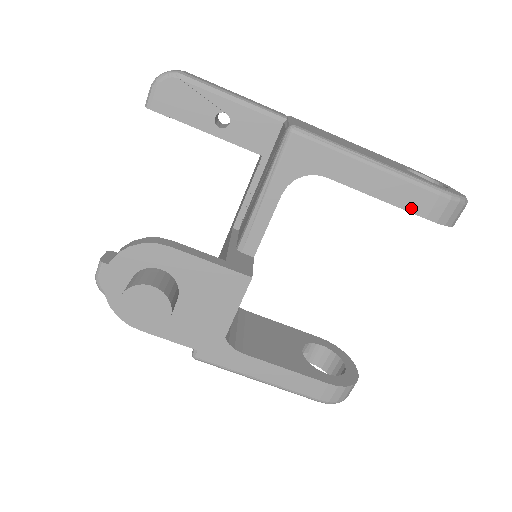
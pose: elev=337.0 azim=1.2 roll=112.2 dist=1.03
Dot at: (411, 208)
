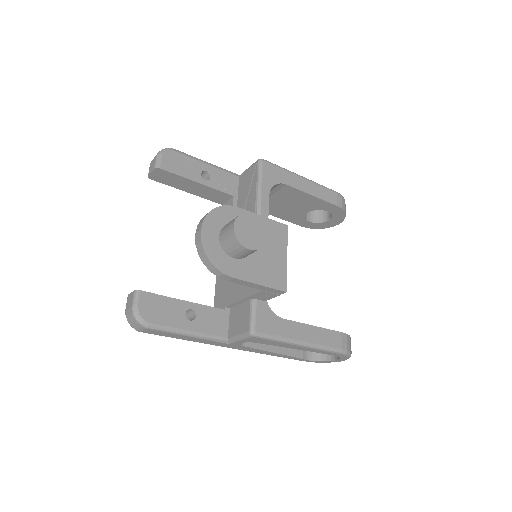
Dot at: (329, 200)
